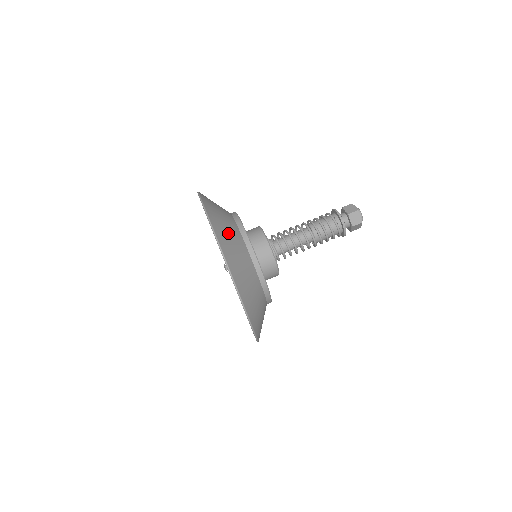
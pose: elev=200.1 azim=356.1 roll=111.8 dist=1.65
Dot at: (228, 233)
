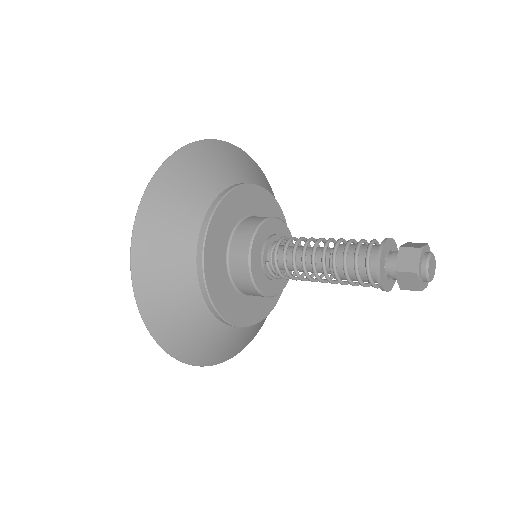
Dot at: (164, 267)
